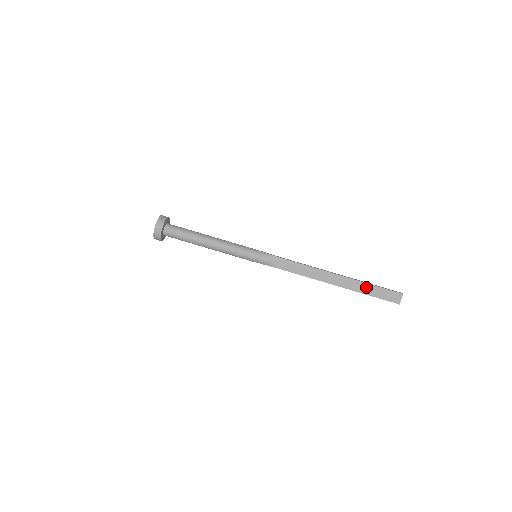
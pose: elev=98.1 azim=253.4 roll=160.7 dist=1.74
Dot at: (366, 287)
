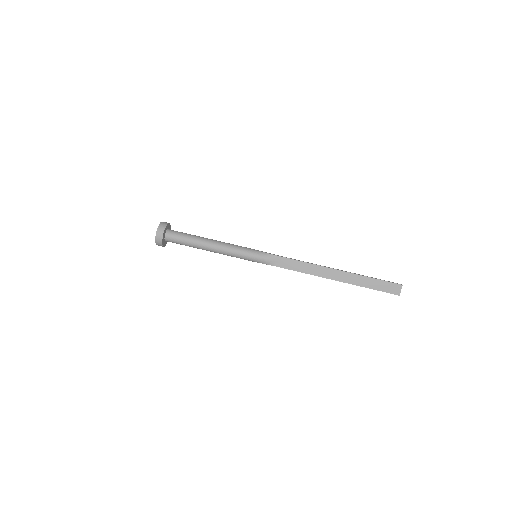
Dot at: (365, 280)
